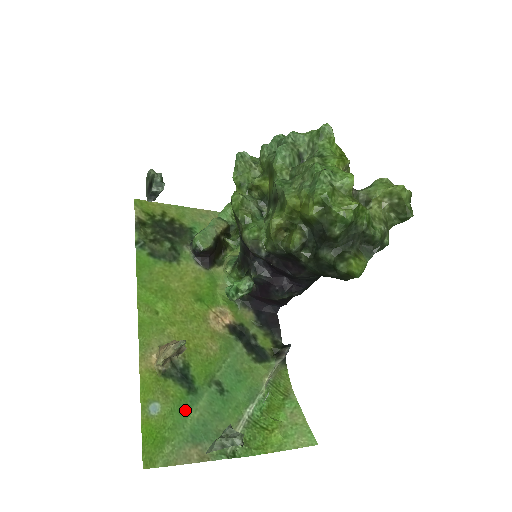
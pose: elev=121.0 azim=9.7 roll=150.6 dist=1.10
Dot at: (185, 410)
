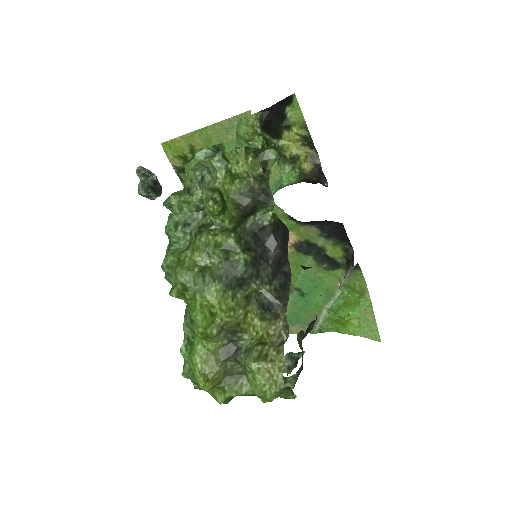
Dot at: occluded
